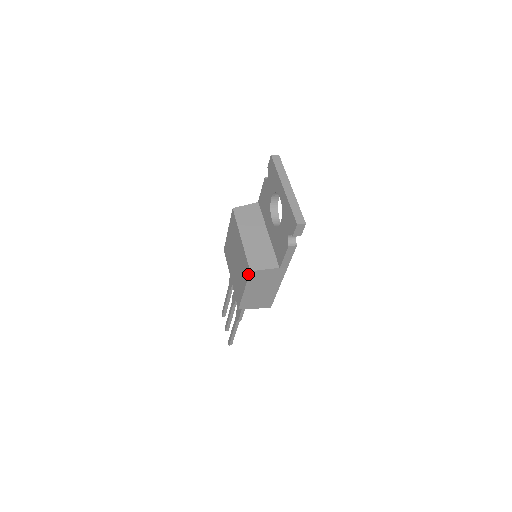
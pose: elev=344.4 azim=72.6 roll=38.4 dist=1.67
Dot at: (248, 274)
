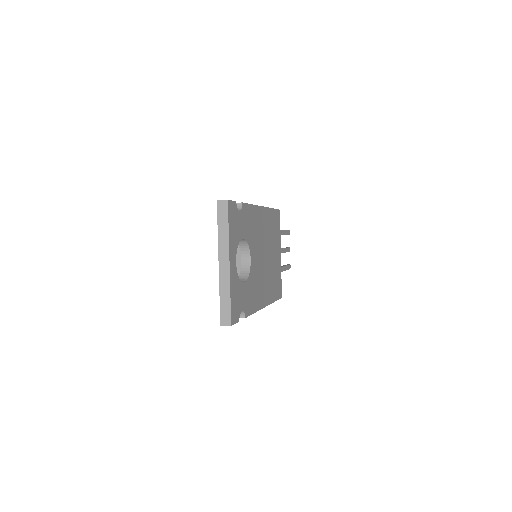
Dot at: occluded
